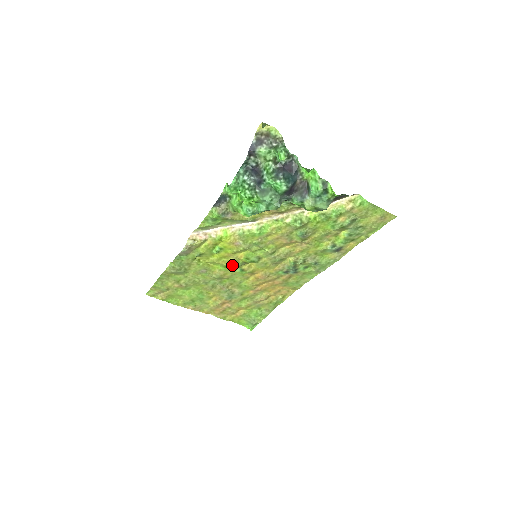
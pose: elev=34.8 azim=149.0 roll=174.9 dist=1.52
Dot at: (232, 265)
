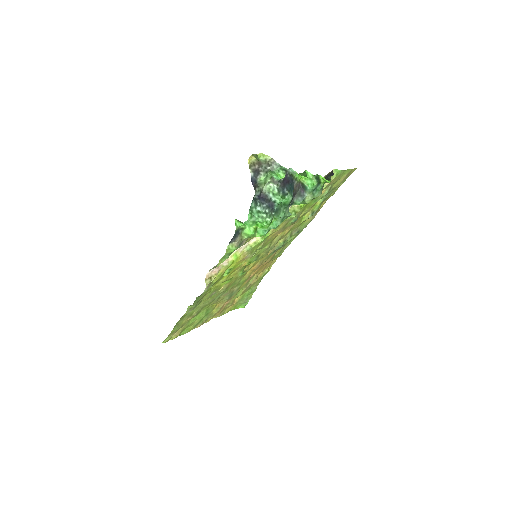
Dot at: (238, 274)
